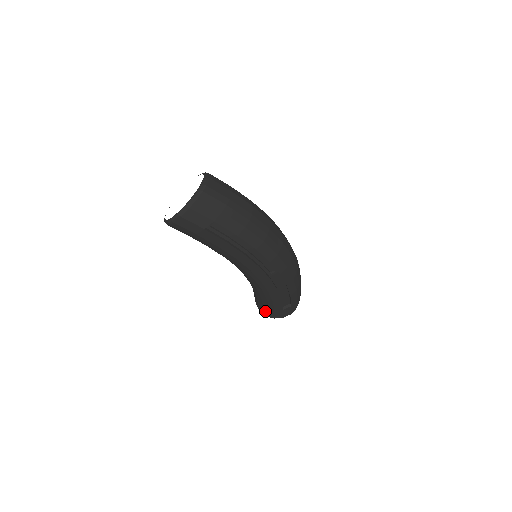
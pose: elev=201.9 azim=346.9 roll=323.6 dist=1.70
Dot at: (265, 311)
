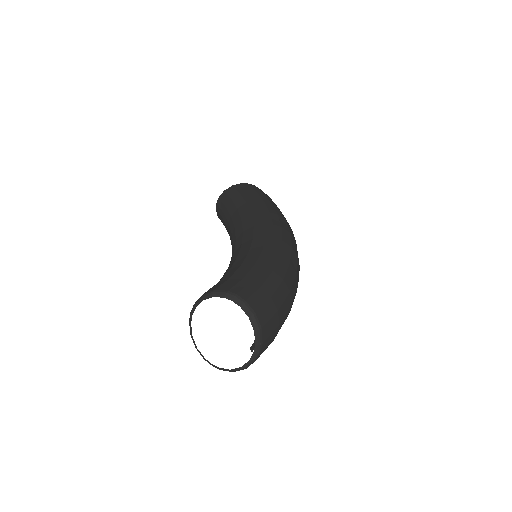
Dot at: occluded
